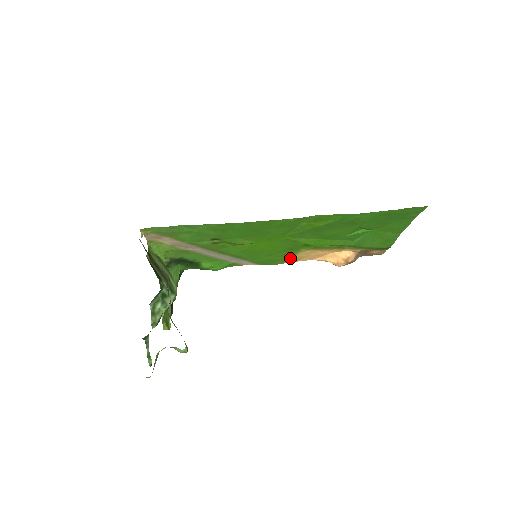
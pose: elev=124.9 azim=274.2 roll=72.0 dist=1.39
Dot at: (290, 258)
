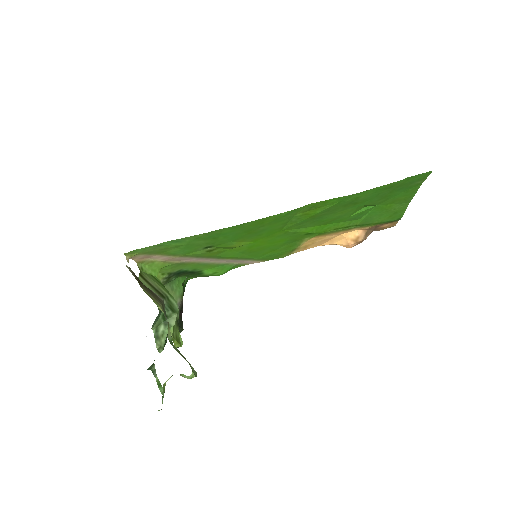
Dot at: (295, 249)
